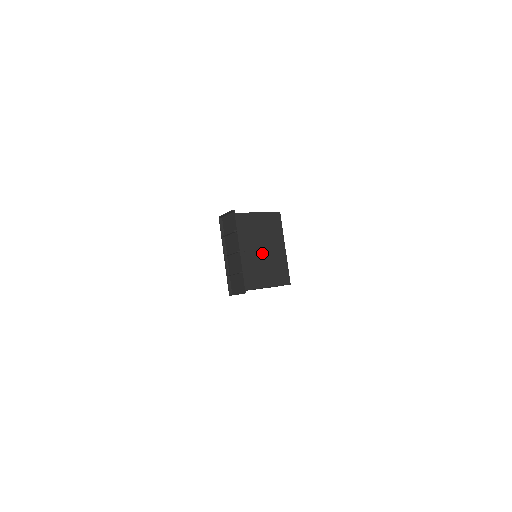
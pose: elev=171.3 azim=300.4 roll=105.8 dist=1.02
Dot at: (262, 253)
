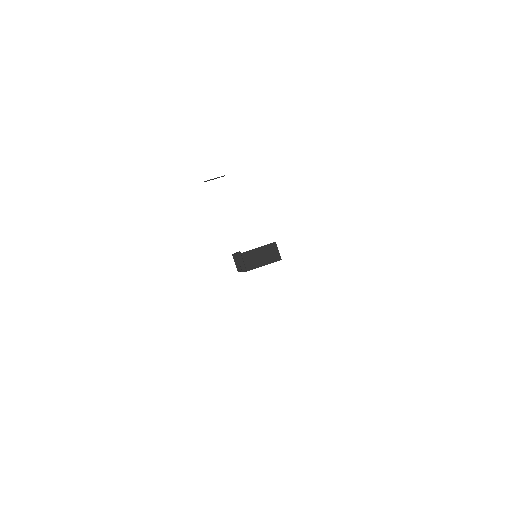
Dot at: occluded
